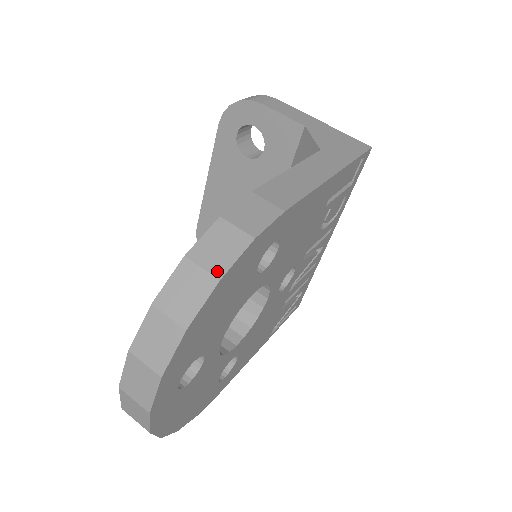
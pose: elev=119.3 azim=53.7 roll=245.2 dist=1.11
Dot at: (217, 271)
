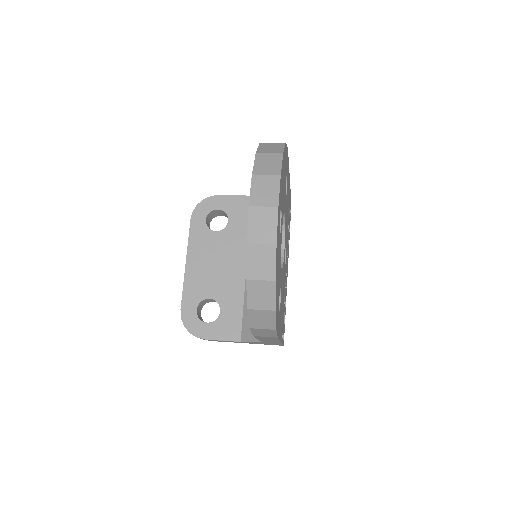
Dot at: (281, 143)
